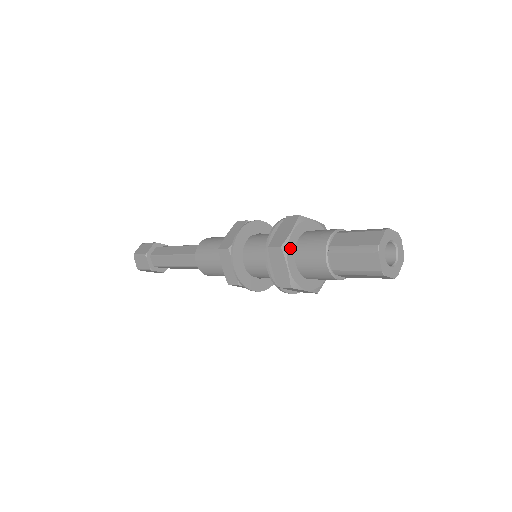
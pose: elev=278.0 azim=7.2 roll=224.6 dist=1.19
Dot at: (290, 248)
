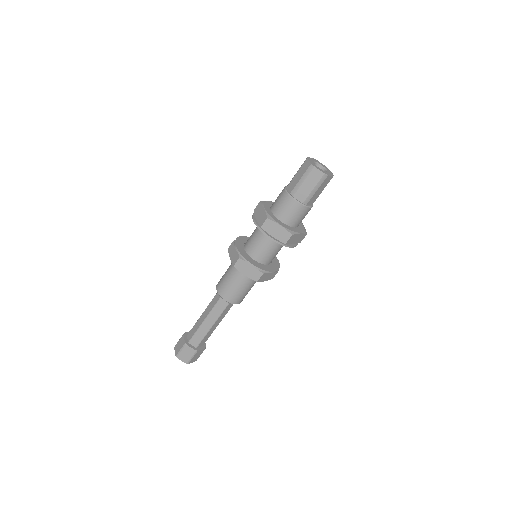
Dot at: (272, 216)
